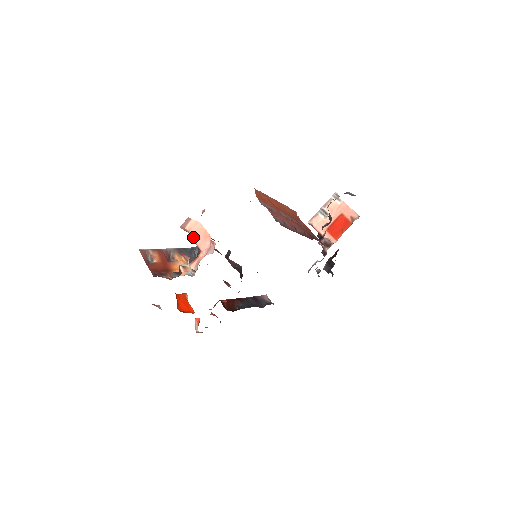
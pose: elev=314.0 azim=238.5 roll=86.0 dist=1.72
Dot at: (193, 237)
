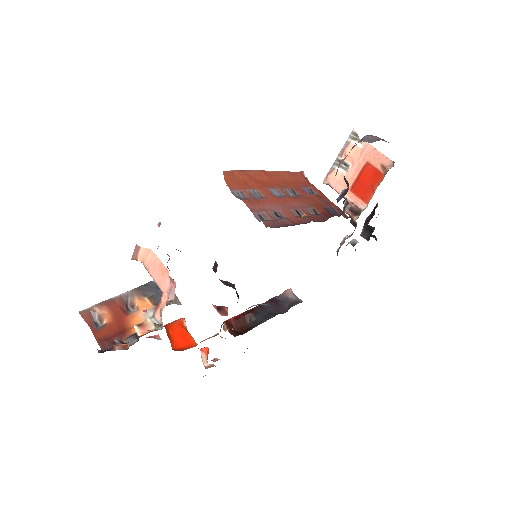
Dot at: (149, 272)
